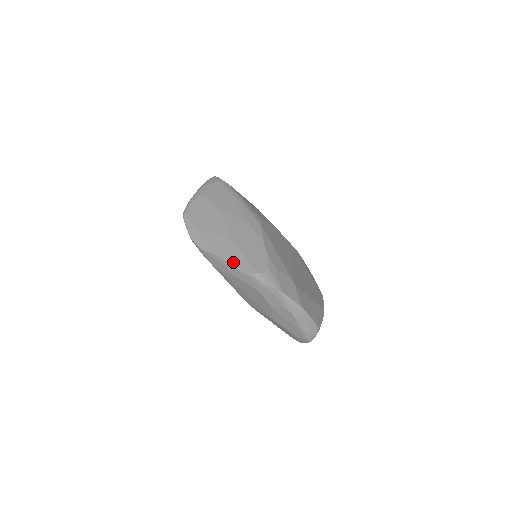
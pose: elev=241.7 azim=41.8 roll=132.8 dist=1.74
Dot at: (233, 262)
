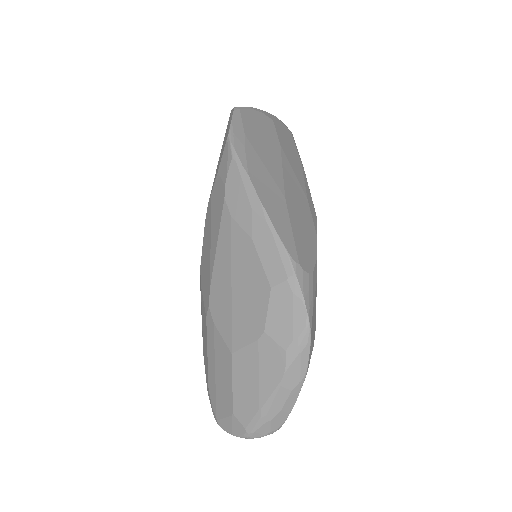
Dot at: (273, 217)
